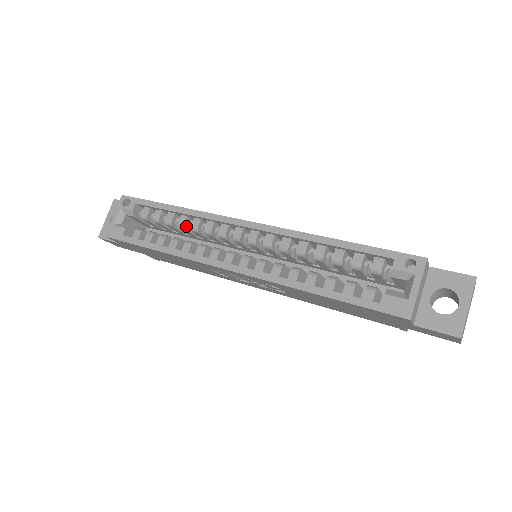
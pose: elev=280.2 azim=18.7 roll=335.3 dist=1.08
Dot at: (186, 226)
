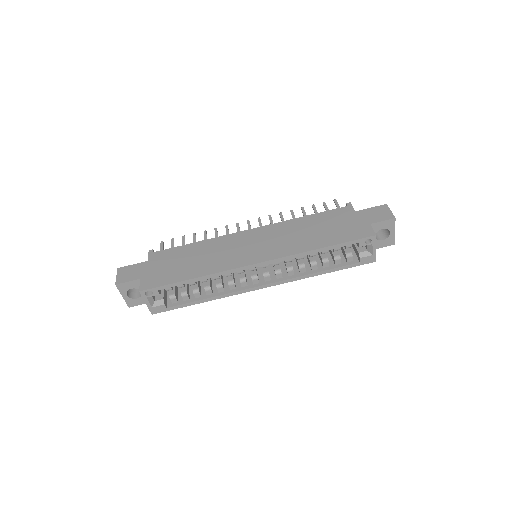
Dot at: (207, 279)
